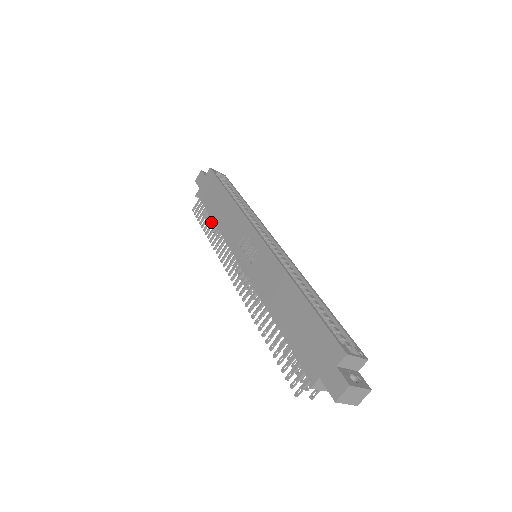
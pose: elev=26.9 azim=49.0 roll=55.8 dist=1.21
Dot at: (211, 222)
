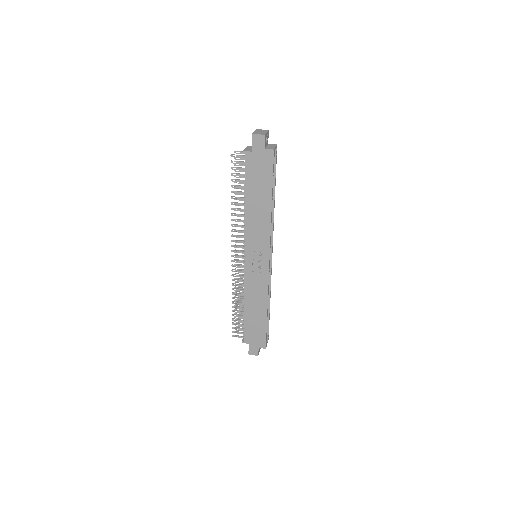
Dot at: (238, 171)
